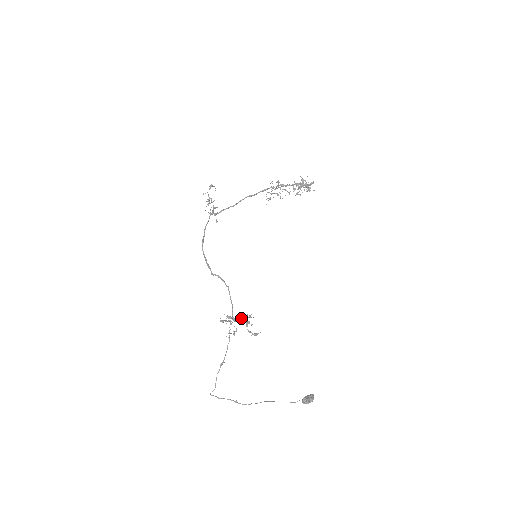
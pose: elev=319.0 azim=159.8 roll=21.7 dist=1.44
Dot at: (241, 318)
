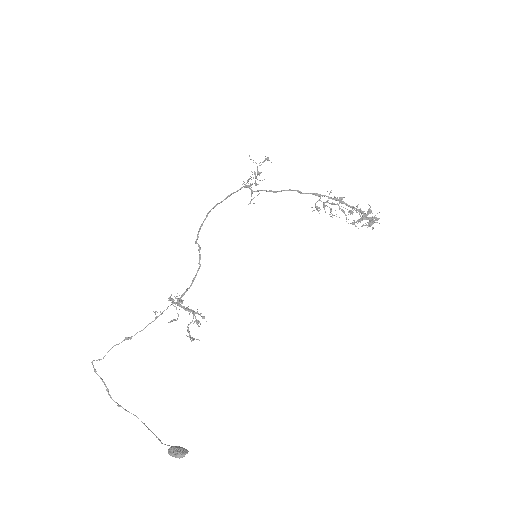
Dot at: occluded
